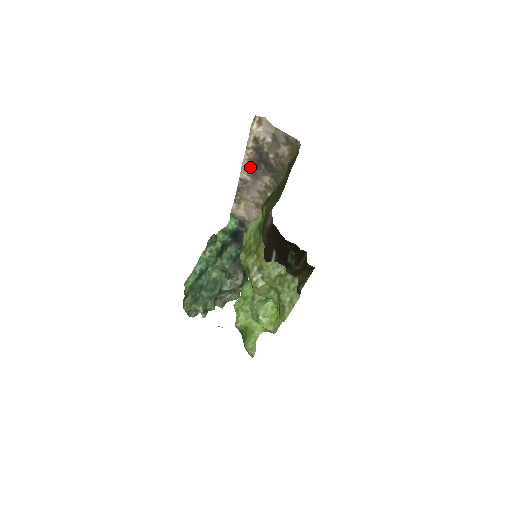
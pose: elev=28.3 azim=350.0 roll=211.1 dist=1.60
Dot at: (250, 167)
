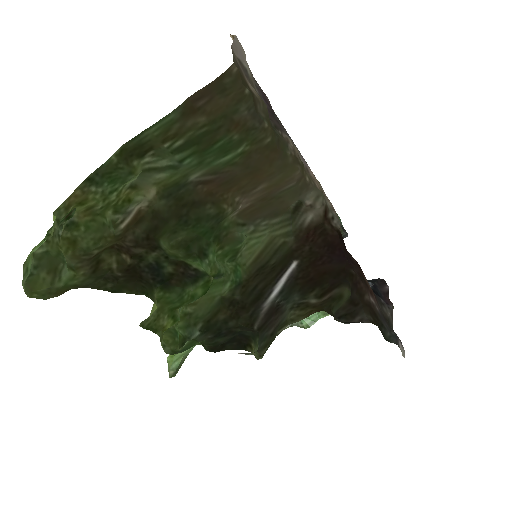
Dot at: occluded
